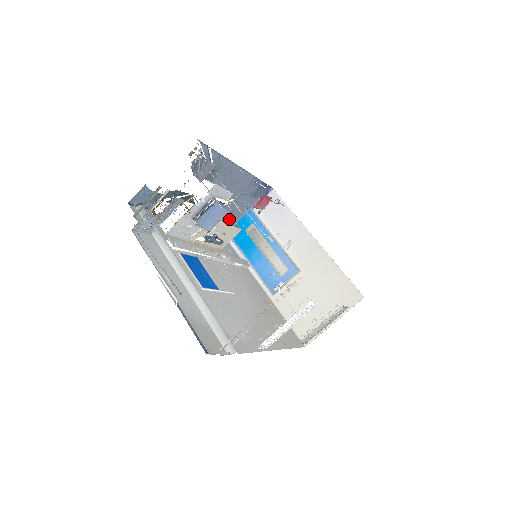
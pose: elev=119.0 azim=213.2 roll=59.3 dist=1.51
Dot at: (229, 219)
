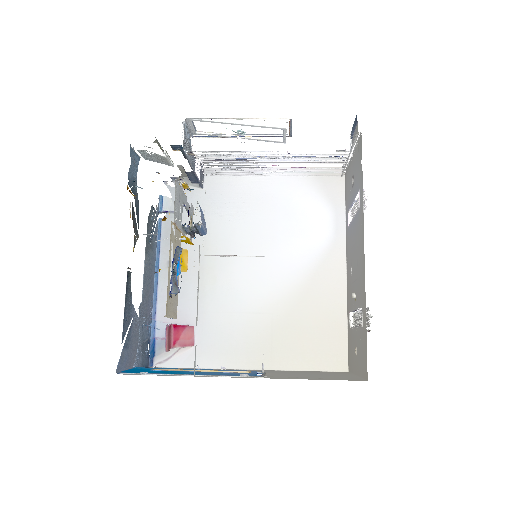
Dot at: (125, 348)
